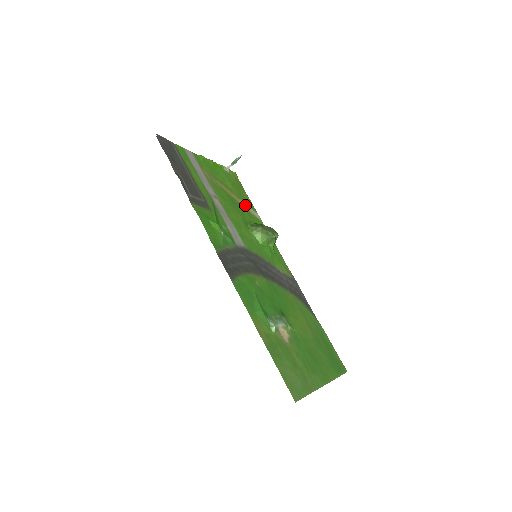
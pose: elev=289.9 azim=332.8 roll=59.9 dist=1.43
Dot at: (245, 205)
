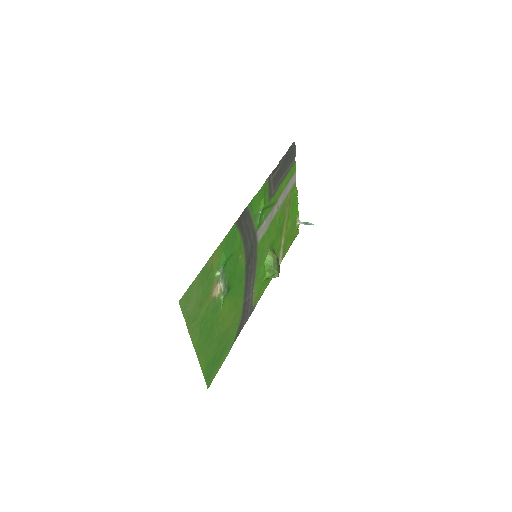
Dot at: (283, 245)
